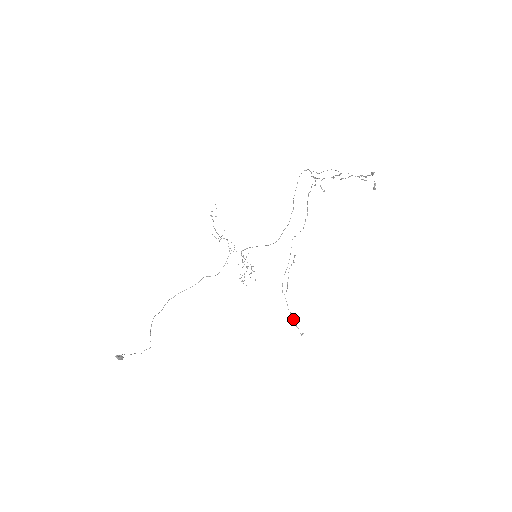
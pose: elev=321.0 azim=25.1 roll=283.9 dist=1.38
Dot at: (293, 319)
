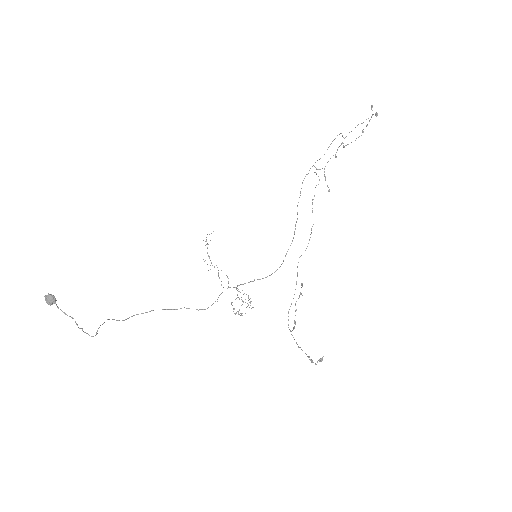
Dot at: occluded
